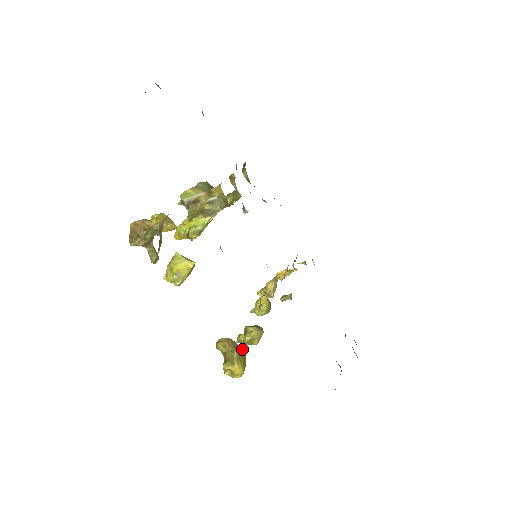
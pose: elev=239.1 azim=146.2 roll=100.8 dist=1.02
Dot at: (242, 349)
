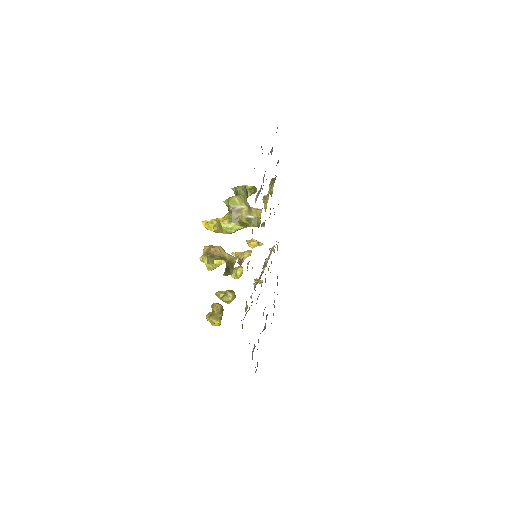
Dot at: (223, 309)
